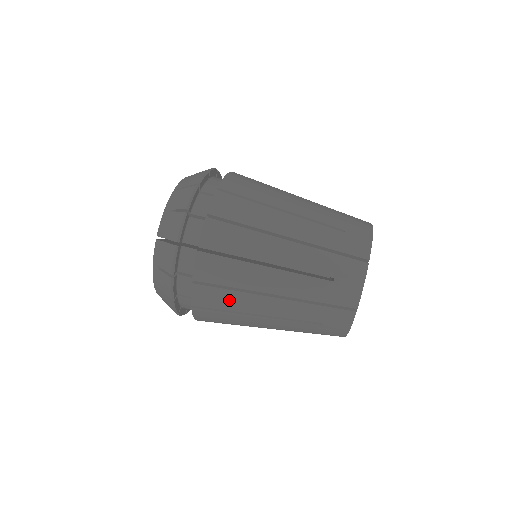
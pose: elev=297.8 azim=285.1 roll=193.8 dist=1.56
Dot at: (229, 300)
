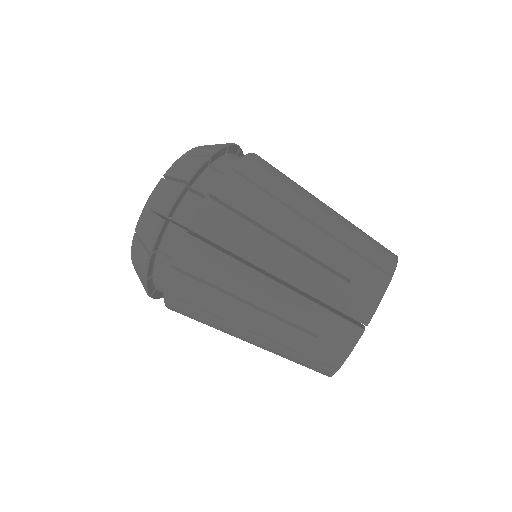
Dot at: (203, 318)
